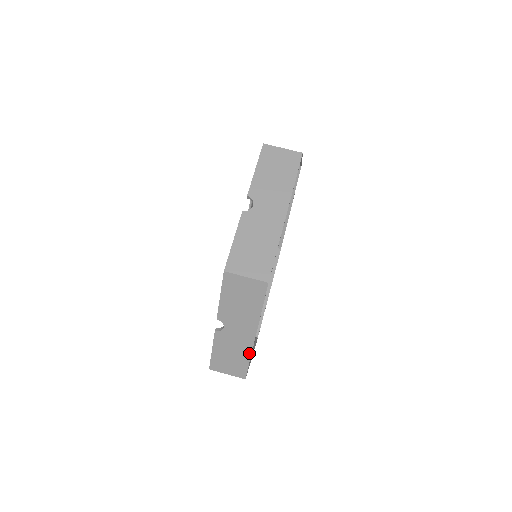
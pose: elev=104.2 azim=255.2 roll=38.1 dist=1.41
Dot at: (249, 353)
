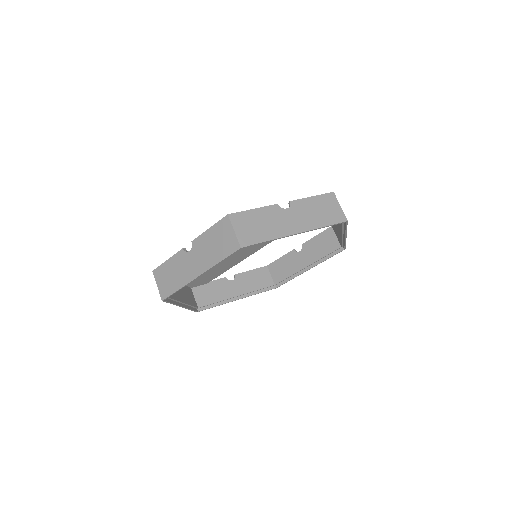
Dot at: (183, 284)
